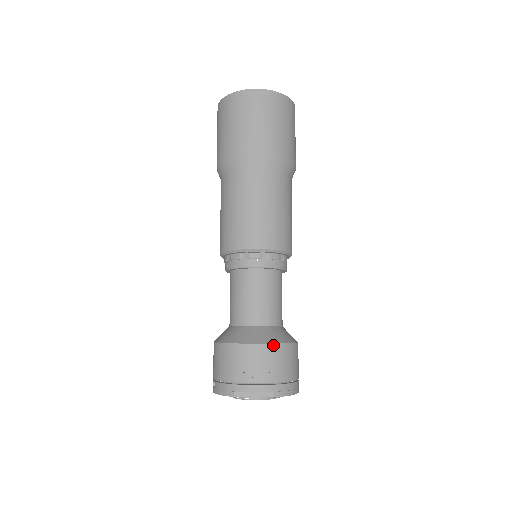
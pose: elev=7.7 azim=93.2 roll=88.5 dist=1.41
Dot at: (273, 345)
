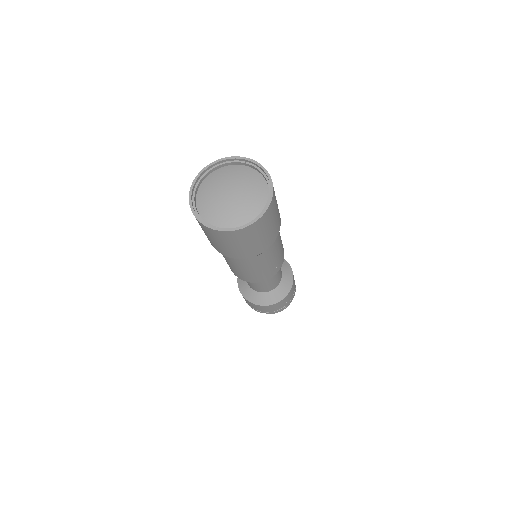
Dot at: (267, 306)
